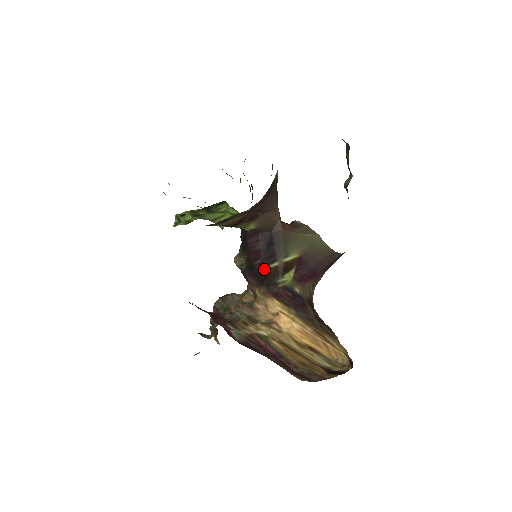
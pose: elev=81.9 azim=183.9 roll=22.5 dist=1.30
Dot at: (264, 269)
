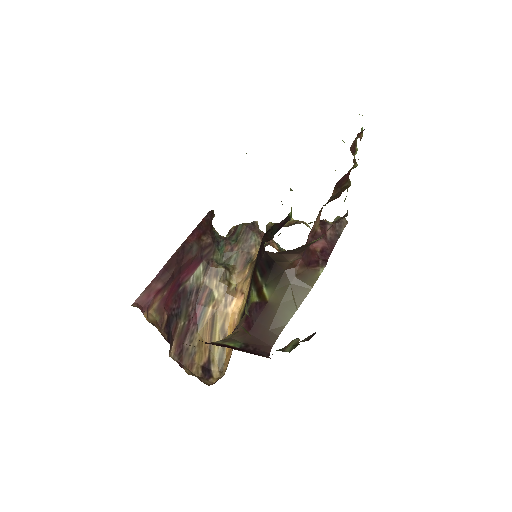
Dot at: (256, 267)
